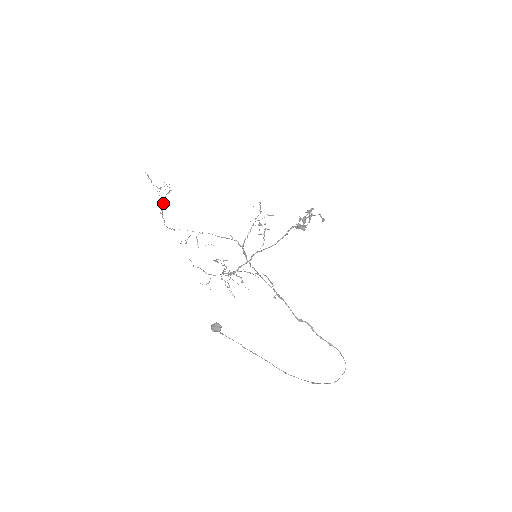
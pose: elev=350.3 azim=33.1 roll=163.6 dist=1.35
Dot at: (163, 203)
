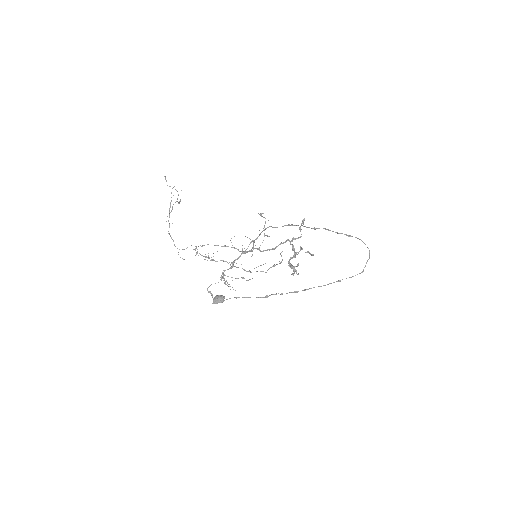
Dot at: (172, 207)
